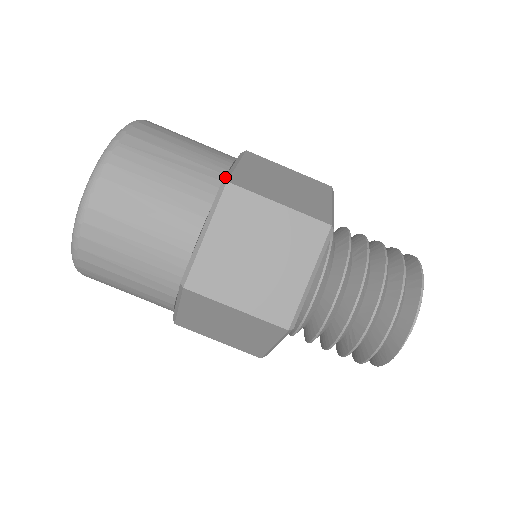
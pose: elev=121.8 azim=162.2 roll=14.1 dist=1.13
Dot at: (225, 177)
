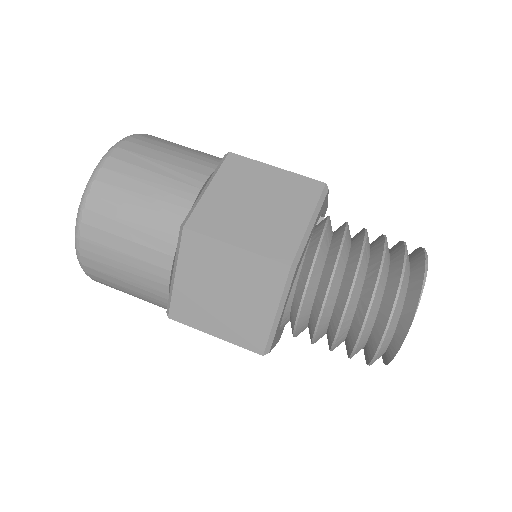
Dot at: occluded
